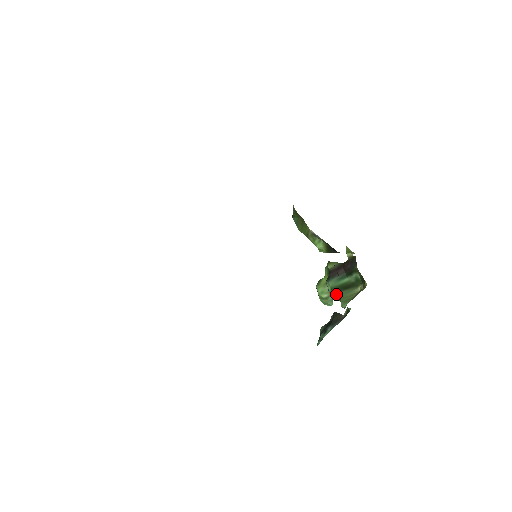
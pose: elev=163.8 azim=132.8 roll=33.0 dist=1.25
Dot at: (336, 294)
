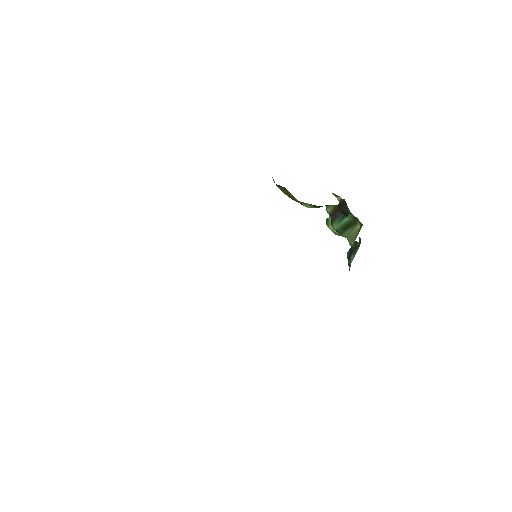
Dot at: (342, 235)
